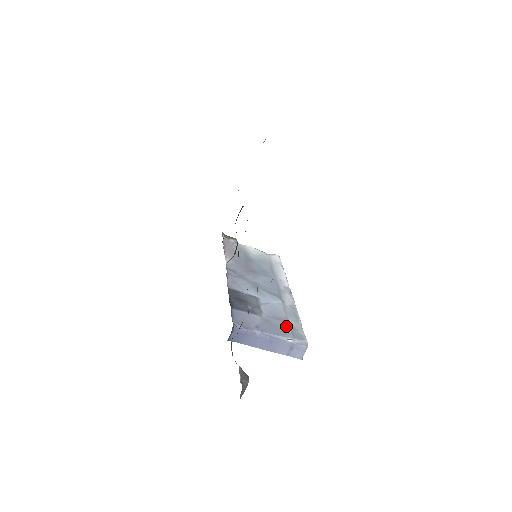
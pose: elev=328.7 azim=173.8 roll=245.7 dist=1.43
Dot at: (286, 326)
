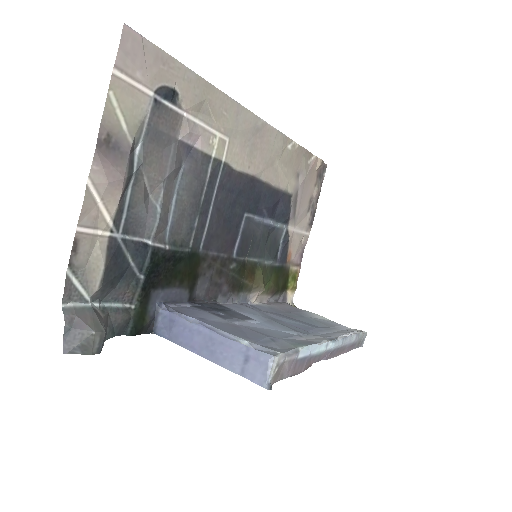
Dot at: (261, 336)
